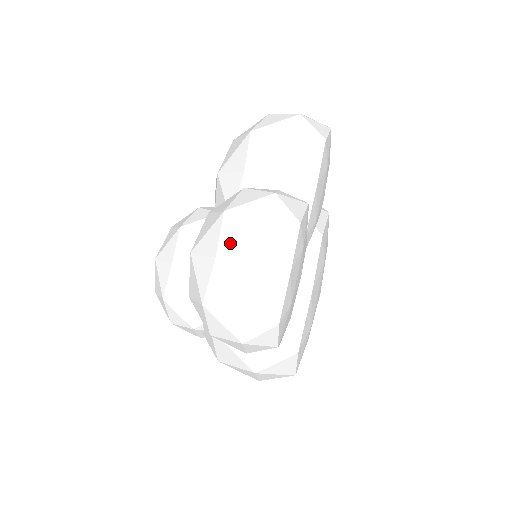
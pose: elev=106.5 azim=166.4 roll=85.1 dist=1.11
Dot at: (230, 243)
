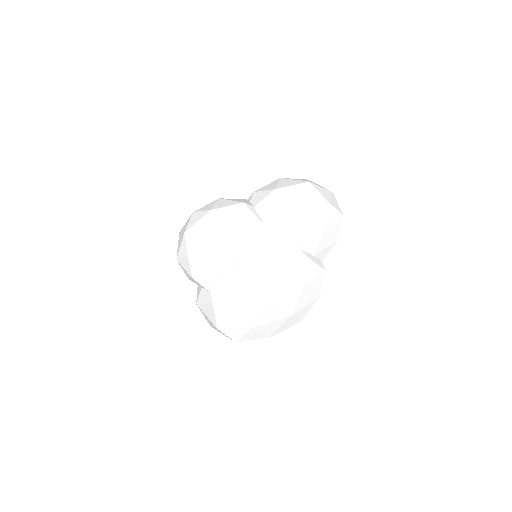
Dot at: (203, 209)
